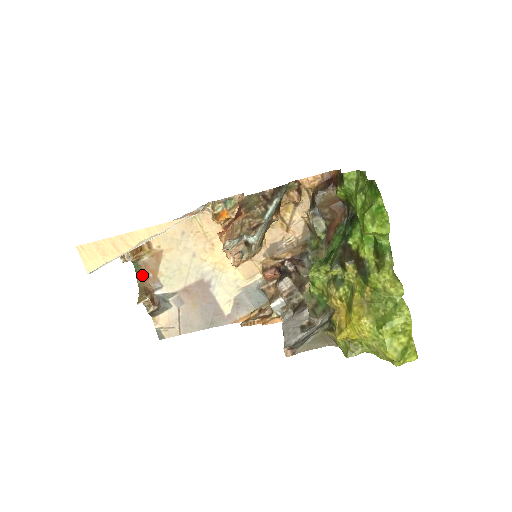
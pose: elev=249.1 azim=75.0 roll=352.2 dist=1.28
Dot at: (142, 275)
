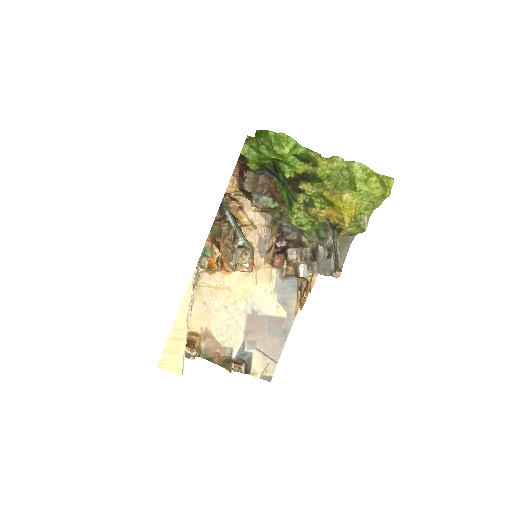
Dot at: (213, 357)
